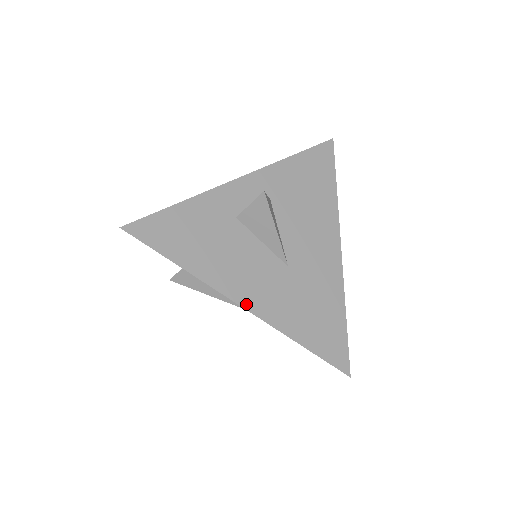
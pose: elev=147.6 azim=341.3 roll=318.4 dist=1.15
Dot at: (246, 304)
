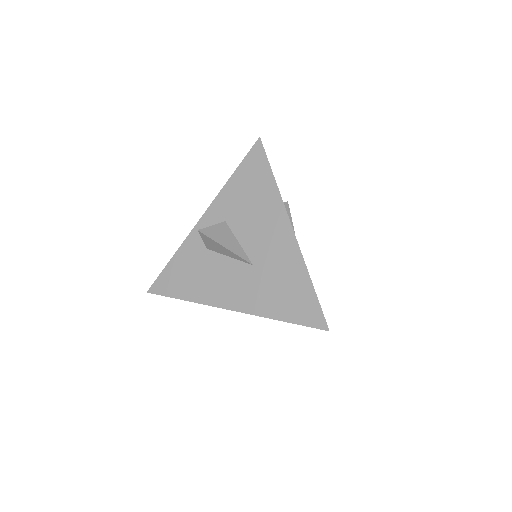
Dot at: (231, 307)
